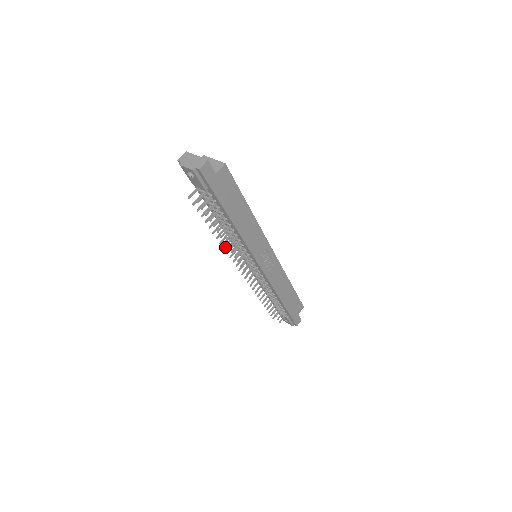
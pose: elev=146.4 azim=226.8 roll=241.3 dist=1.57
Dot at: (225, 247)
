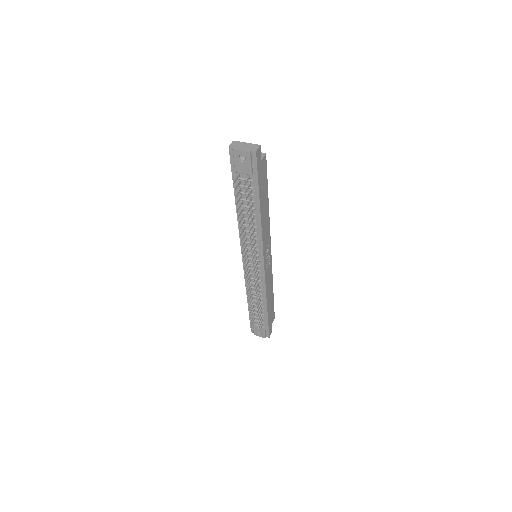
Dot at: (241, 241)
